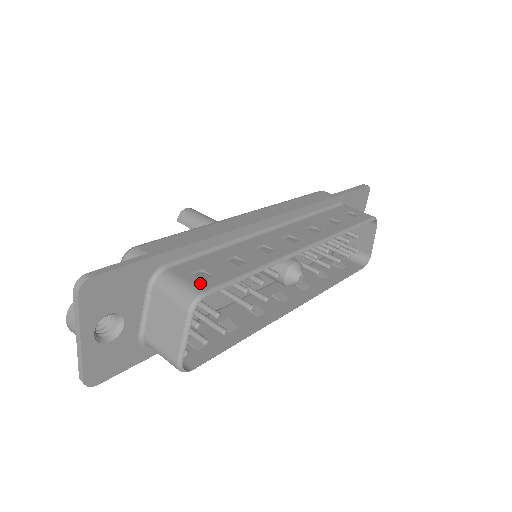
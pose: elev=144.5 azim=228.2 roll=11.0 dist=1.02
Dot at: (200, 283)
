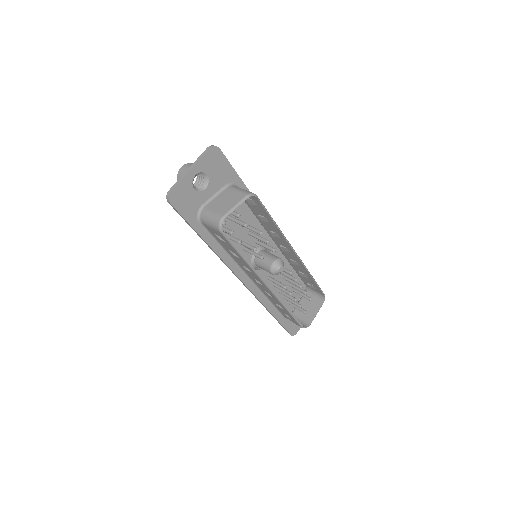
Dot at: occluded
